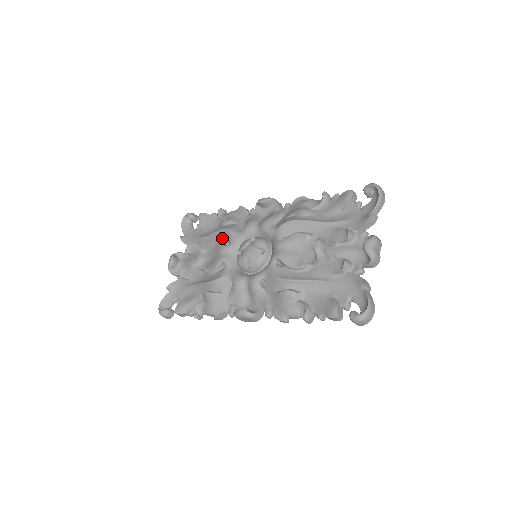
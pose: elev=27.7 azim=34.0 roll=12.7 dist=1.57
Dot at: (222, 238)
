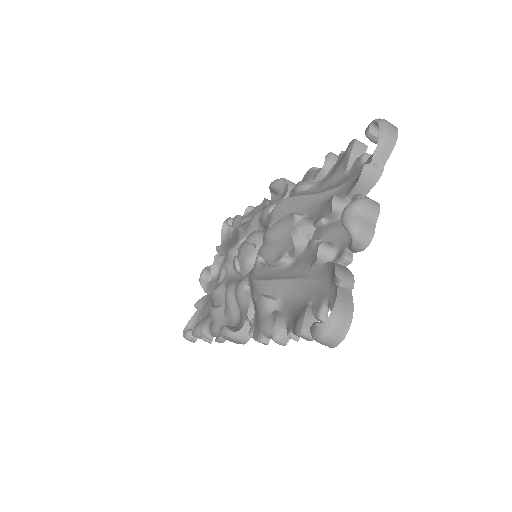
Dot at: (235, 239)
